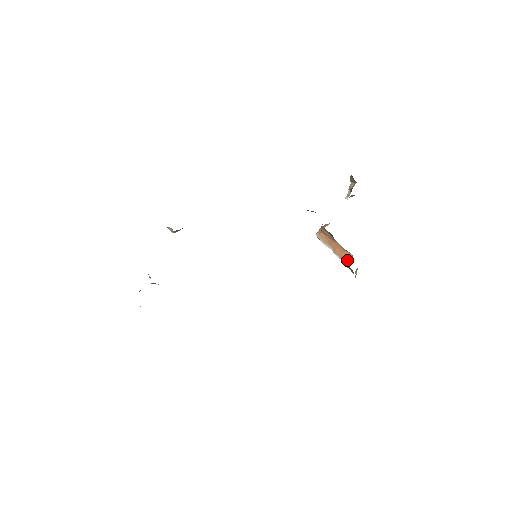
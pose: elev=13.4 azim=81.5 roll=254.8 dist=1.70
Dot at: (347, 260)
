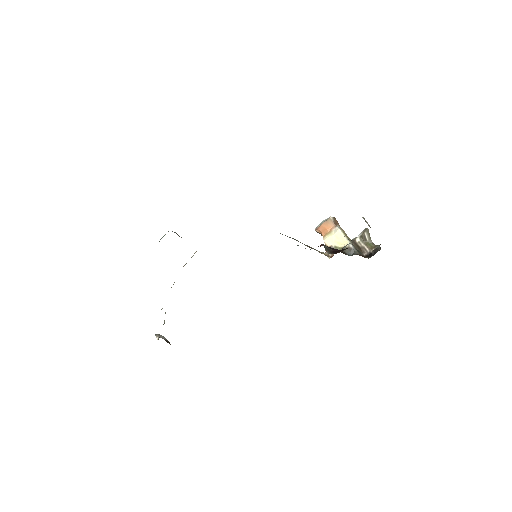
Dot at: occluded
